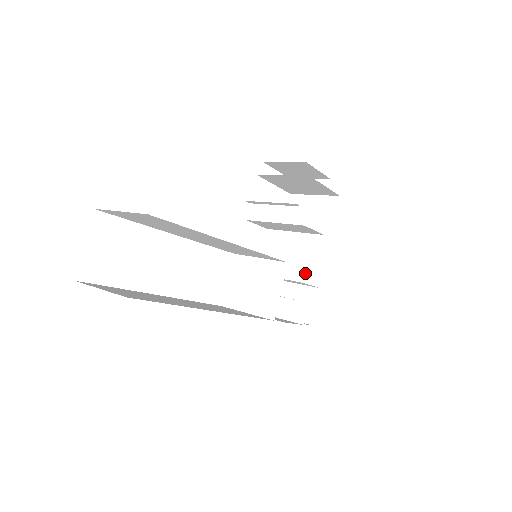
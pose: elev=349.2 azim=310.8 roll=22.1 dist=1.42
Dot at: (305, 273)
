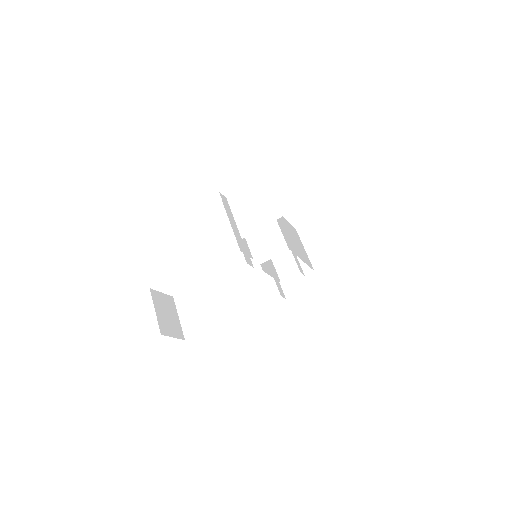
Dot at: (300, 258)
